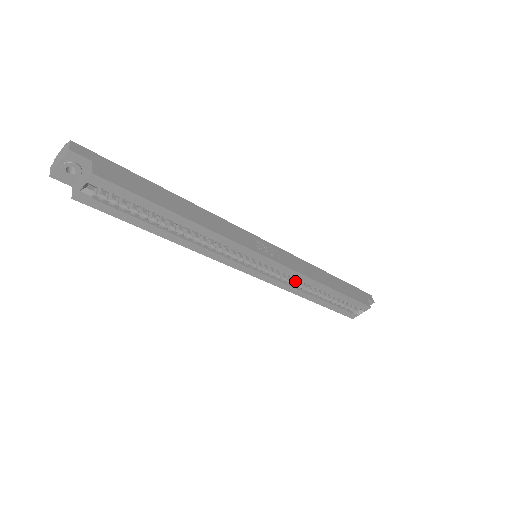
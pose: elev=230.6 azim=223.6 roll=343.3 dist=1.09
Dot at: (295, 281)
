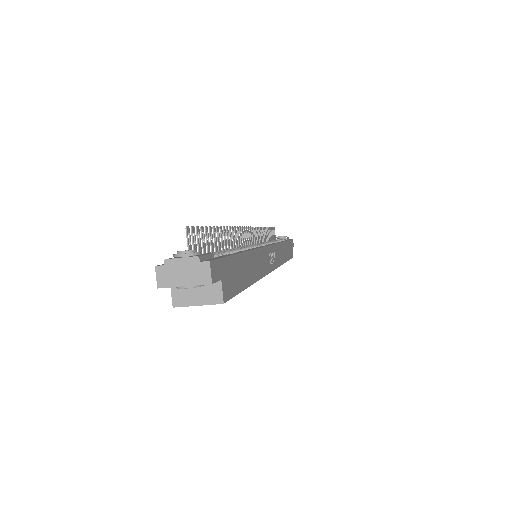
Dot at: occluded
